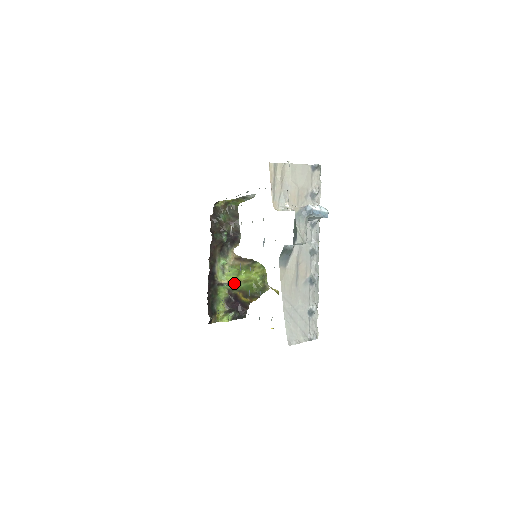
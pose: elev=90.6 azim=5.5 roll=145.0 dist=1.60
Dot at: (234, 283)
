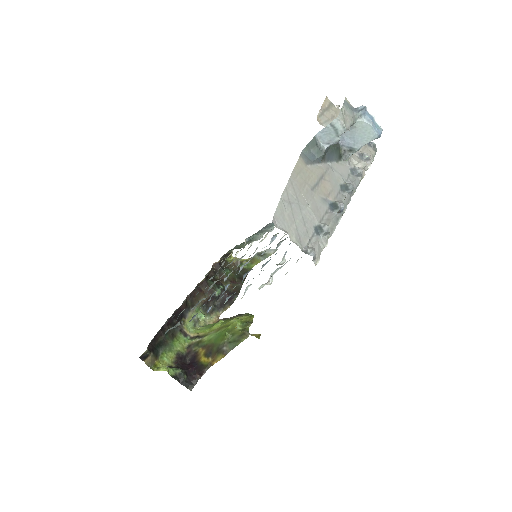
Dot at: (202, 335)
